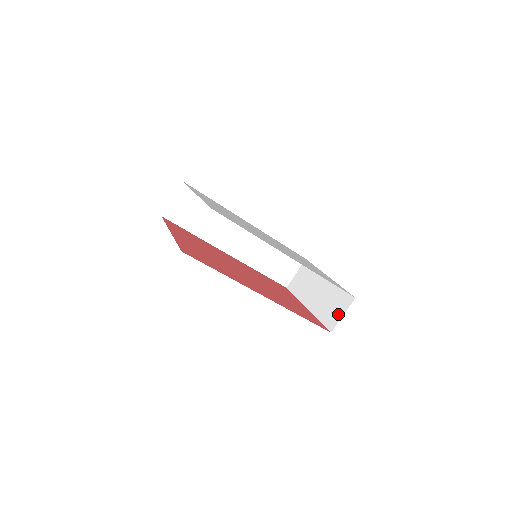
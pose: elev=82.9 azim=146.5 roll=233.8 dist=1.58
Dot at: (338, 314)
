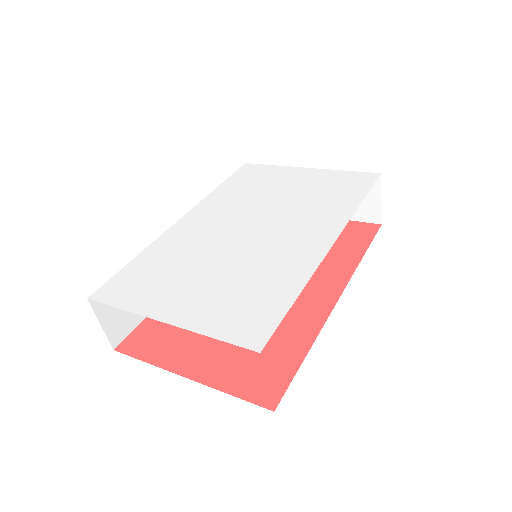
Dot at: (372, 202)
